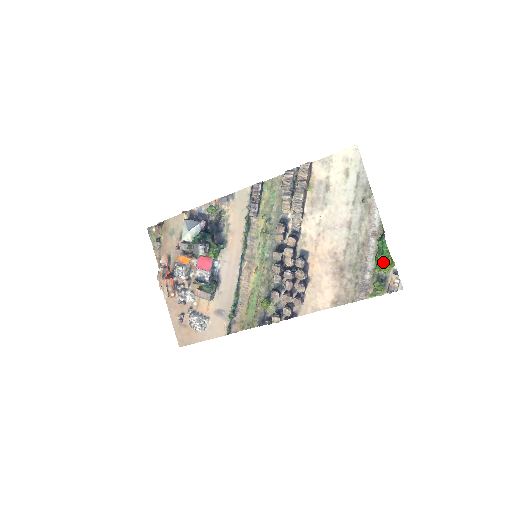
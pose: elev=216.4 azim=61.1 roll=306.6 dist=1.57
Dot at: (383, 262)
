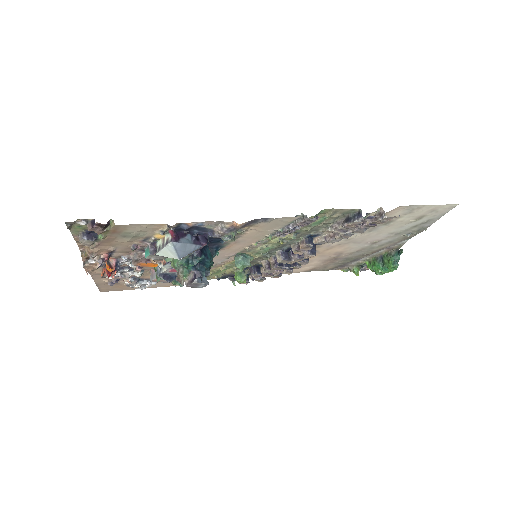
Dot at: occluded
